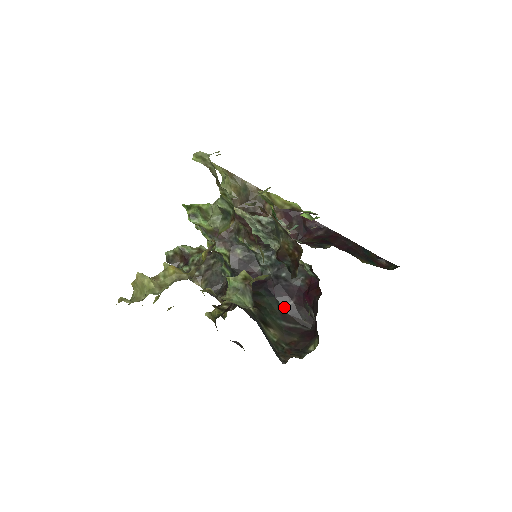
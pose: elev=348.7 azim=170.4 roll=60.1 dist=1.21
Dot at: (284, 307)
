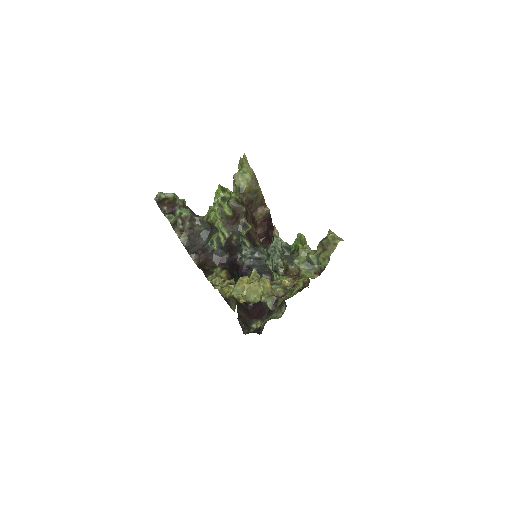
Dot at: occluded
